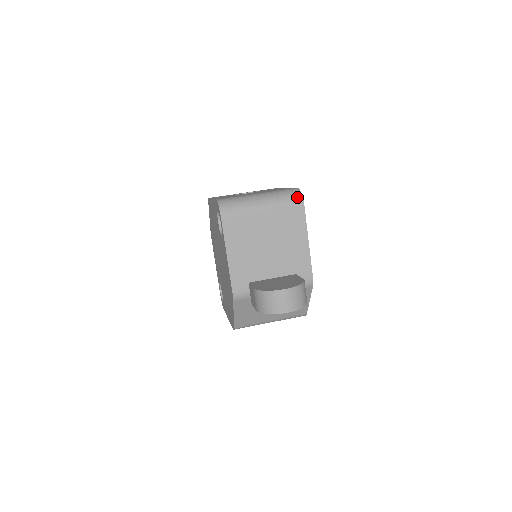
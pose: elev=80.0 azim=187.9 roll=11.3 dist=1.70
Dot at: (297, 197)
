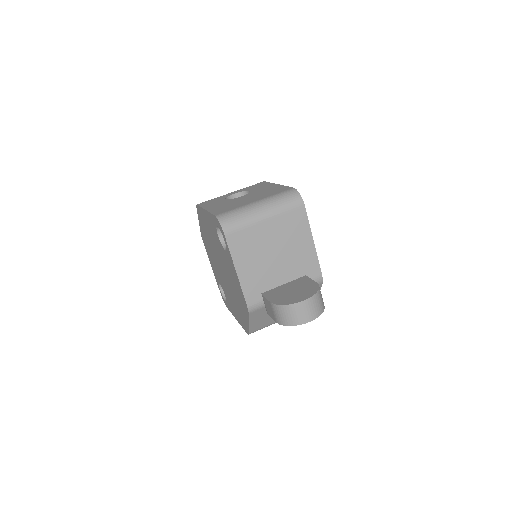
Dot at: (297, 199)
